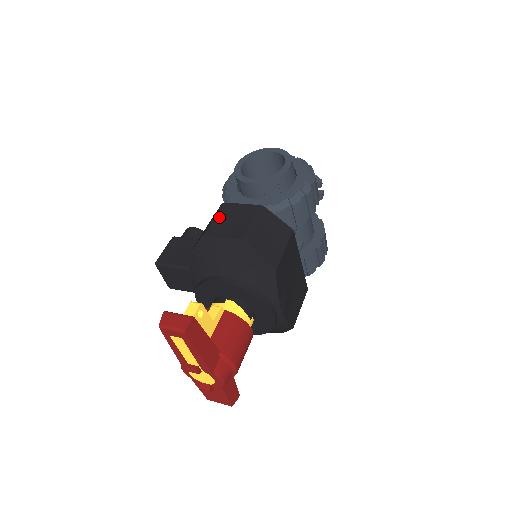
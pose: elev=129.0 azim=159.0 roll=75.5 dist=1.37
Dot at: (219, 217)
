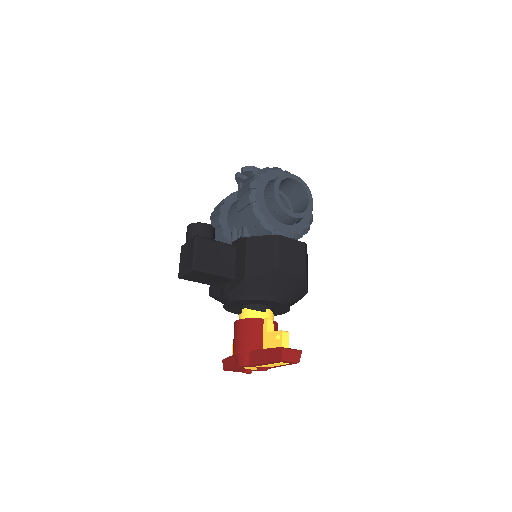
Dot at: (282, 252)
